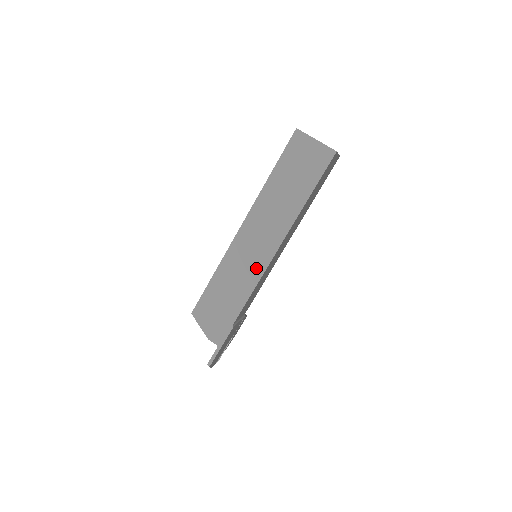
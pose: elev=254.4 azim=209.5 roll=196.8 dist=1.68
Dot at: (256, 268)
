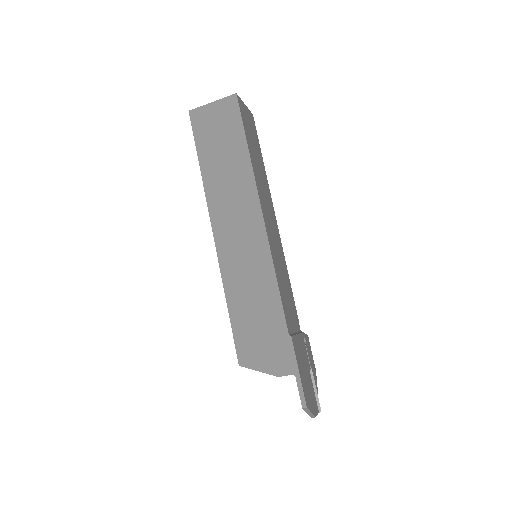
Dot at: (260, 255)
